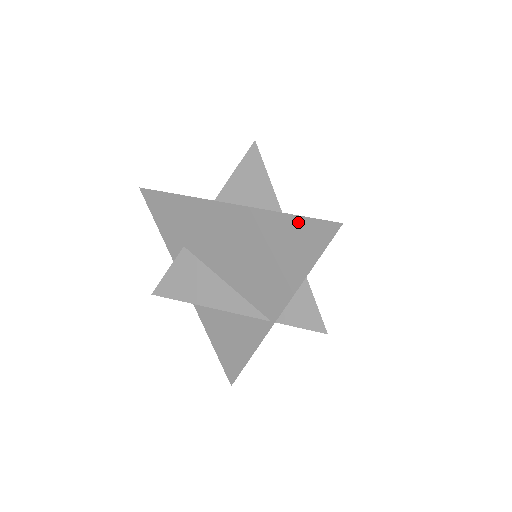
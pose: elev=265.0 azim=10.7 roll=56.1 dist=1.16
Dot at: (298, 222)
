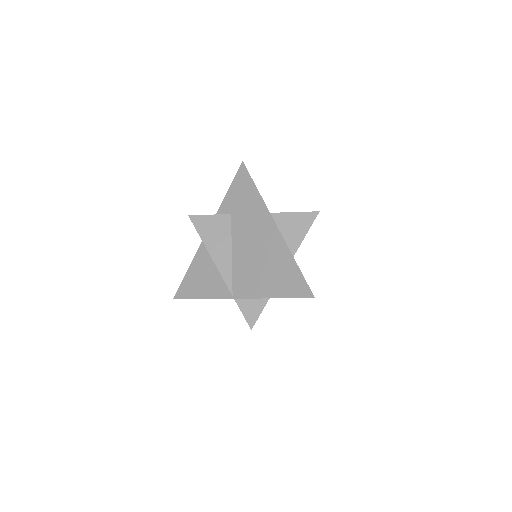
Dot at: (298, 274)
